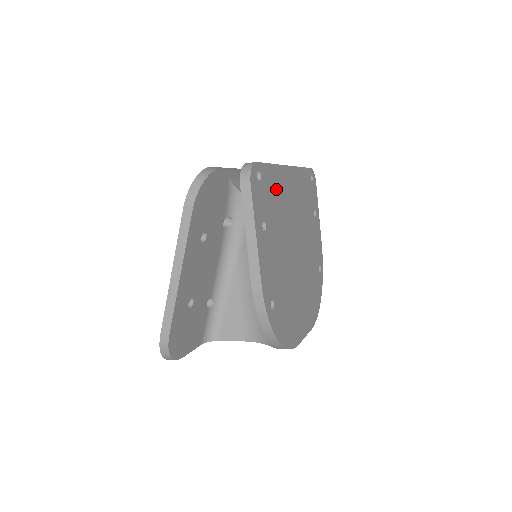
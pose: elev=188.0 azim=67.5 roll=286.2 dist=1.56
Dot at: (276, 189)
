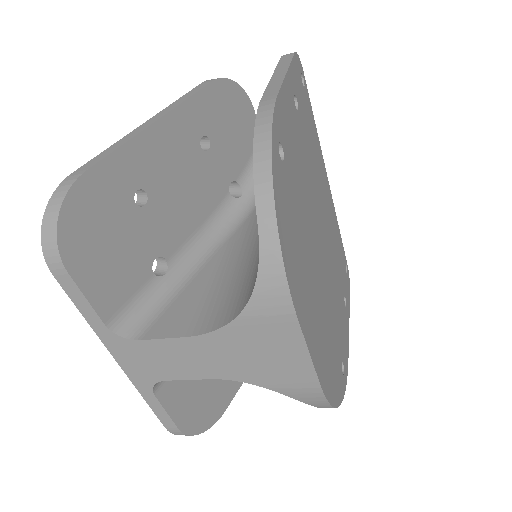
Dot at: (314, 142)
